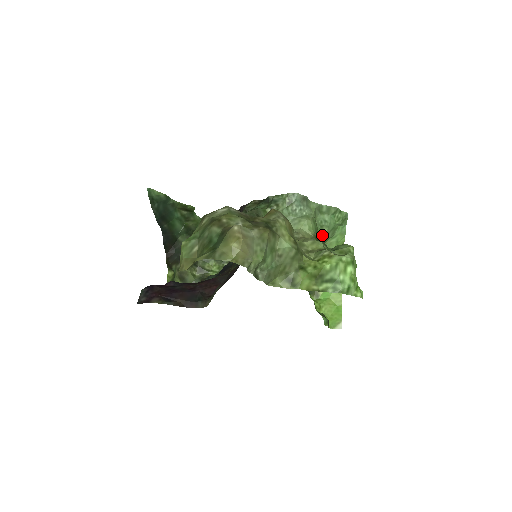
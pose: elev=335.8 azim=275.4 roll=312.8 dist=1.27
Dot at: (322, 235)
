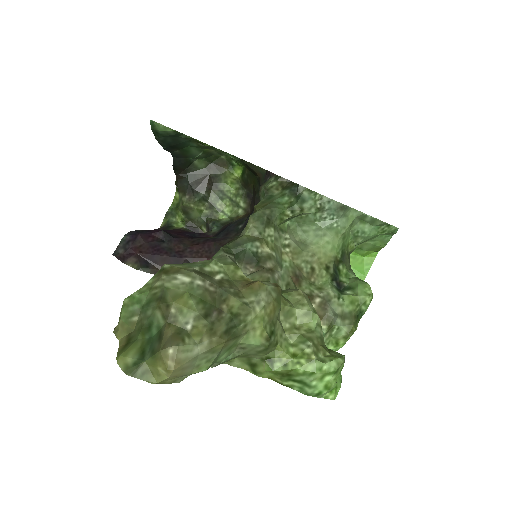
Dot at: (353, 244)
